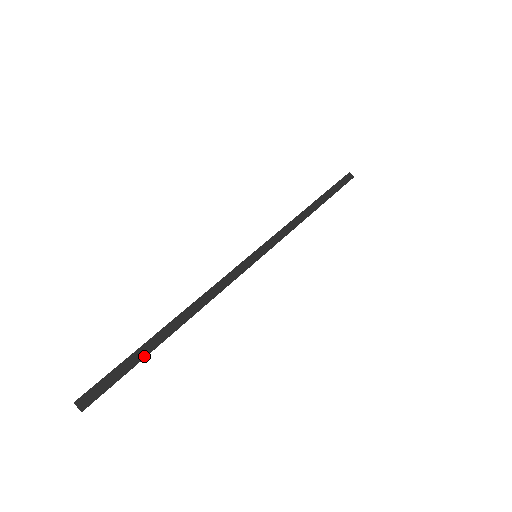
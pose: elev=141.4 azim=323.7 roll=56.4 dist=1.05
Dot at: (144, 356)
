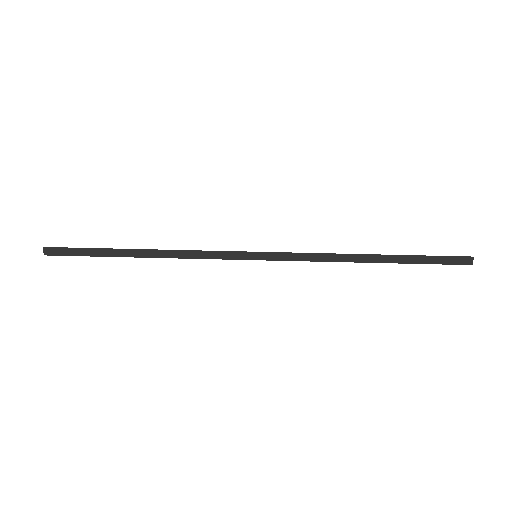
Dot at: (103, 255)
